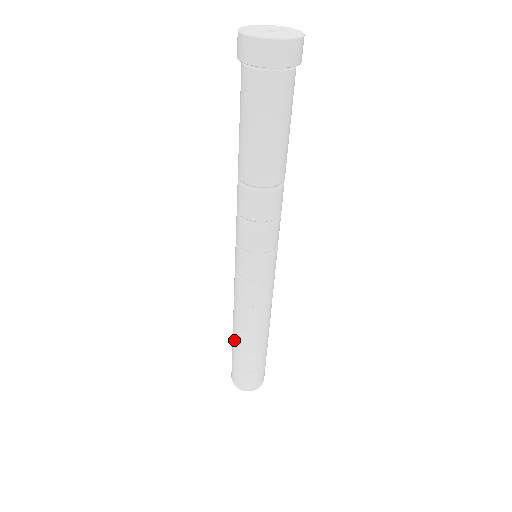
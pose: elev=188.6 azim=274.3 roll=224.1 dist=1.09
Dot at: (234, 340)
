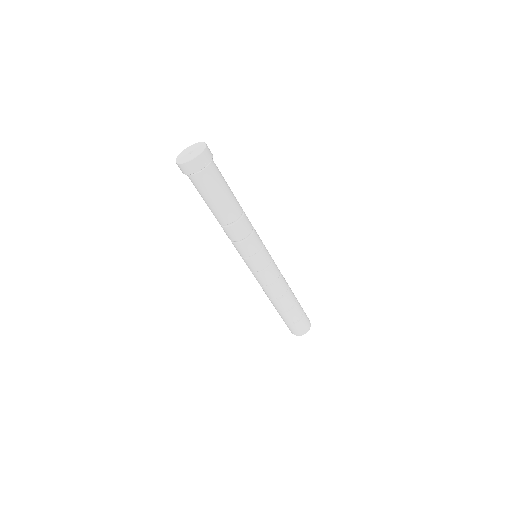
Dot at: occluded
